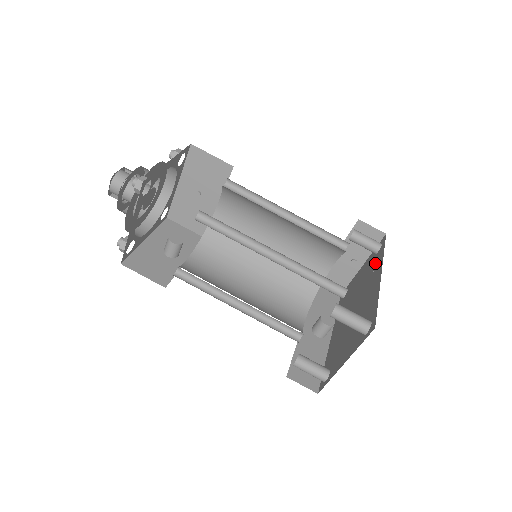
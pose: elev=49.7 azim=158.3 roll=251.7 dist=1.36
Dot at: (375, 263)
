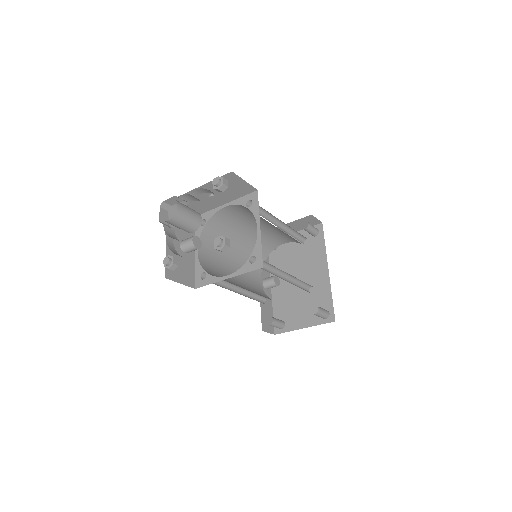
Dot at: (316, 248)
